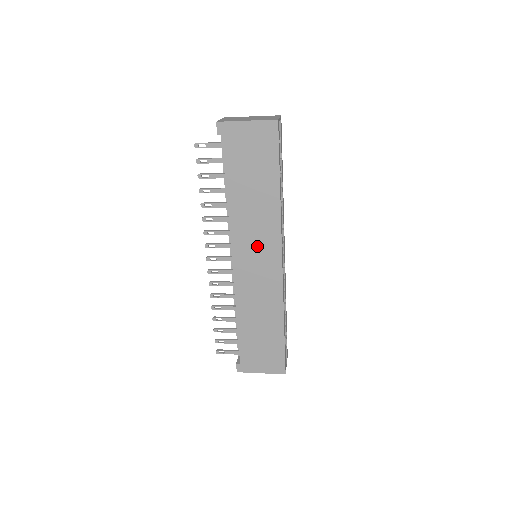
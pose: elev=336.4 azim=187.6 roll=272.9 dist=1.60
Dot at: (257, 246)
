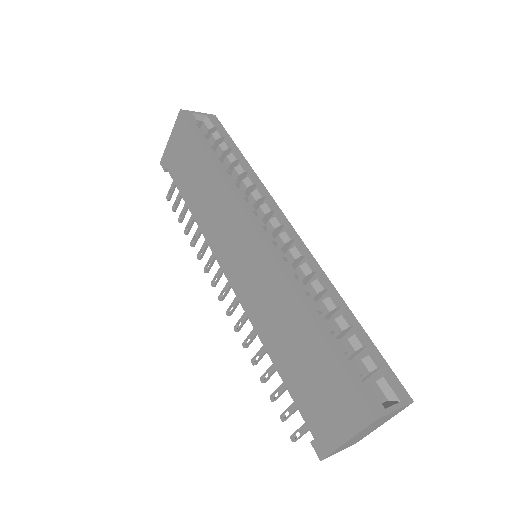
Dot at: (230, 235)
